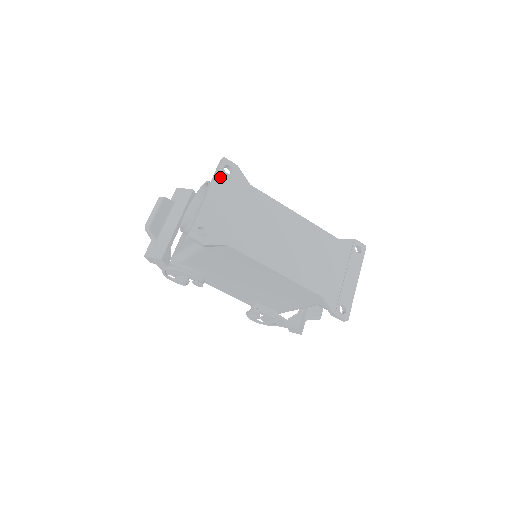
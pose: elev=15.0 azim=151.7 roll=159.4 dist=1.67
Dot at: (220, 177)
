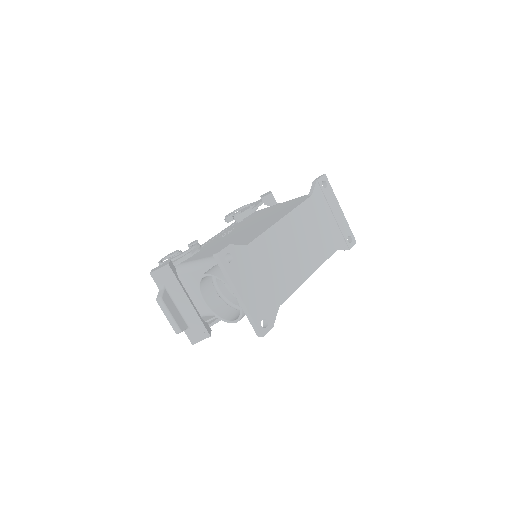
Dot at: (232, 272)
